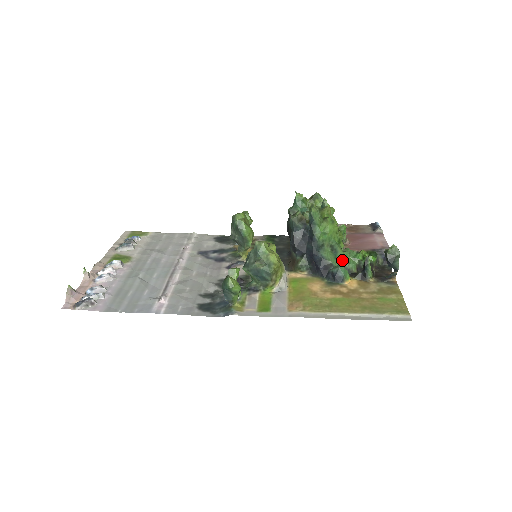
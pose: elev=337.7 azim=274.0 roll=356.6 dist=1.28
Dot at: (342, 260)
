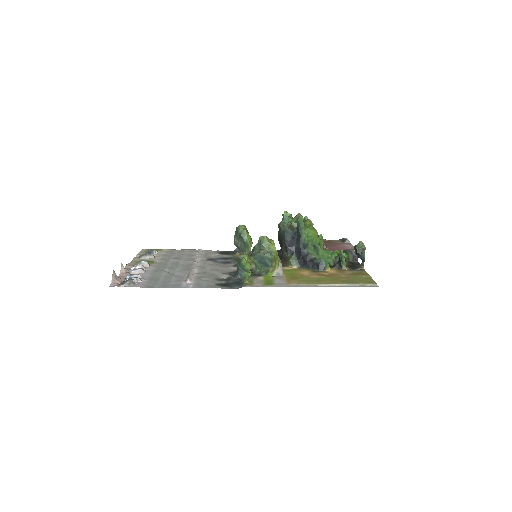
Dot at: (323, 256)
